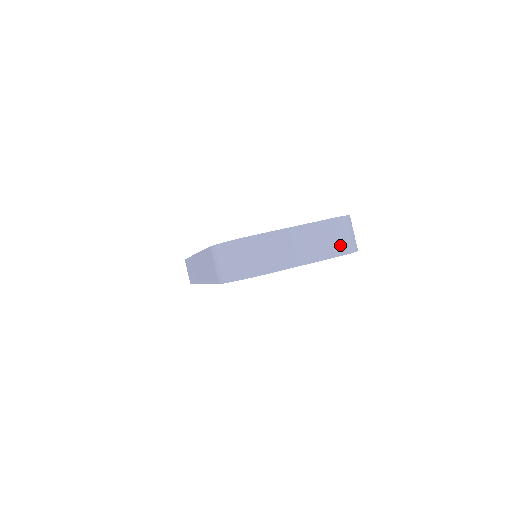
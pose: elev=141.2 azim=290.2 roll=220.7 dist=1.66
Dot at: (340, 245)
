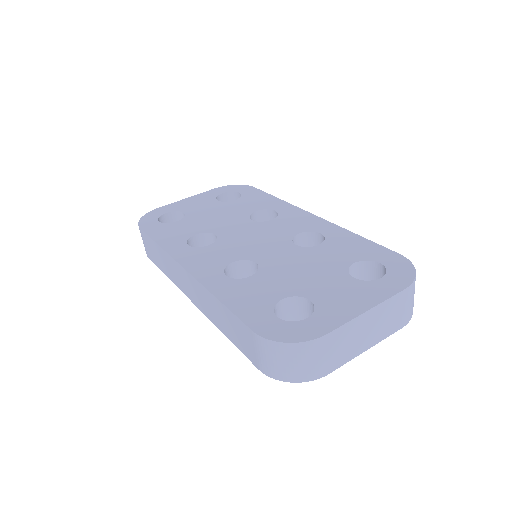
Dot at: (406, 315)
